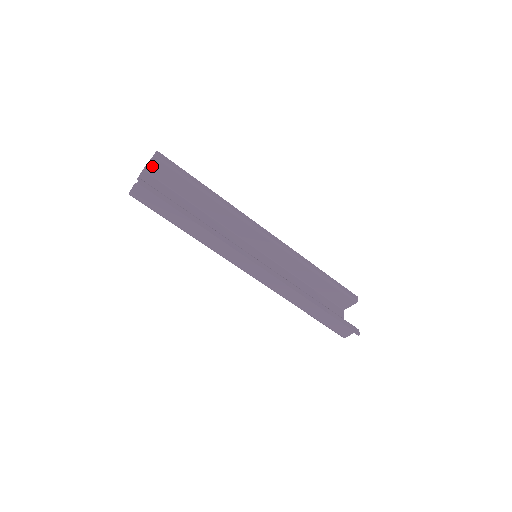
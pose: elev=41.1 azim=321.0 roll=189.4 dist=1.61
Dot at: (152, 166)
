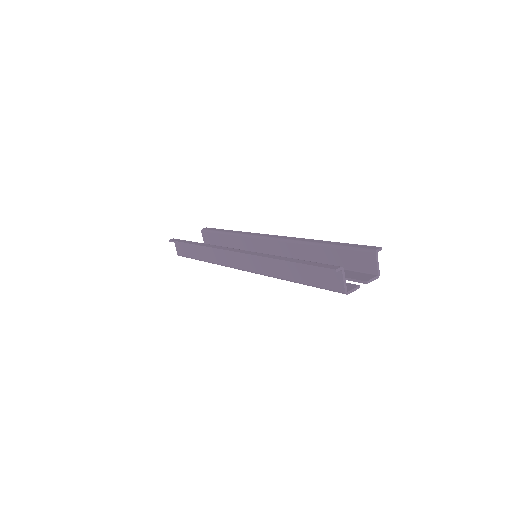
Dot at: (205, 238)
